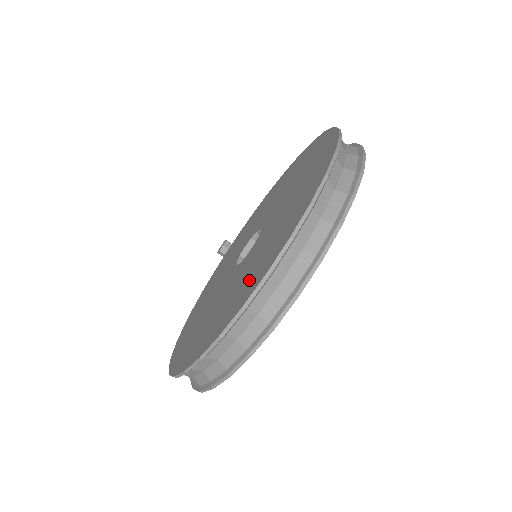
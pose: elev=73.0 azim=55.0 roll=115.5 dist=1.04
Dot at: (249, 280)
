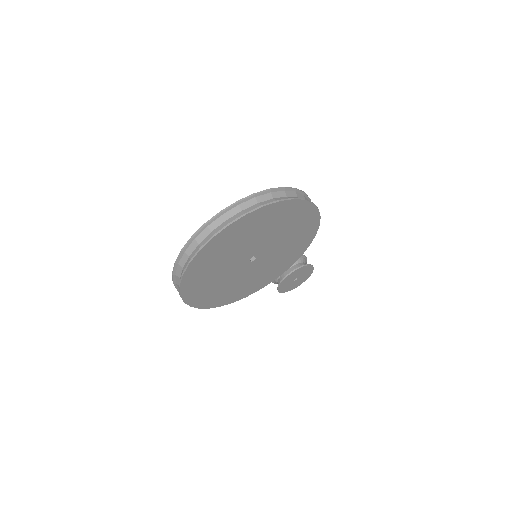
Dot at: occluded
